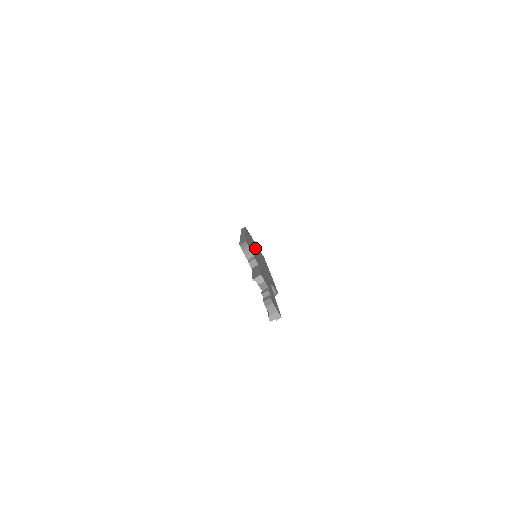
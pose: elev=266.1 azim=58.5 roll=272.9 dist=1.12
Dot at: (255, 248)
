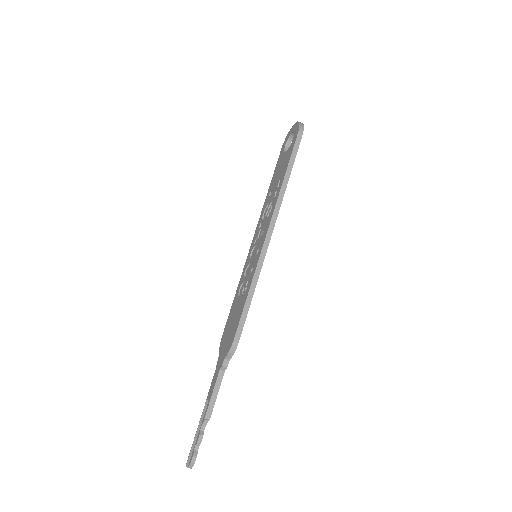
Dot at: occluded
